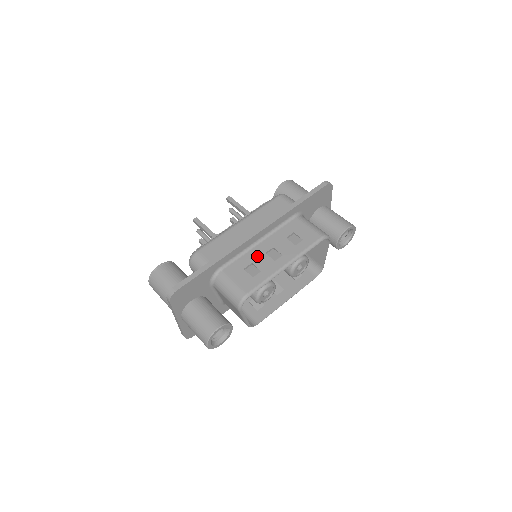
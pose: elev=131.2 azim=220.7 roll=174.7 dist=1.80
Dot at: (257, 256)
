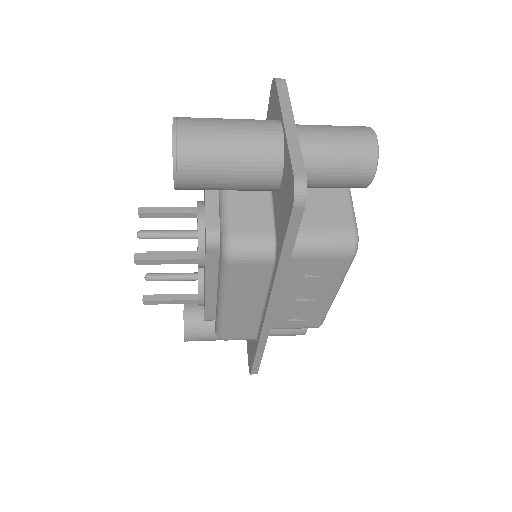
Dot at: occluded
